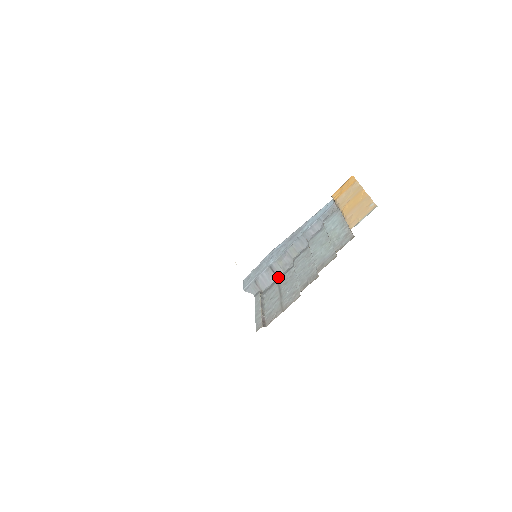
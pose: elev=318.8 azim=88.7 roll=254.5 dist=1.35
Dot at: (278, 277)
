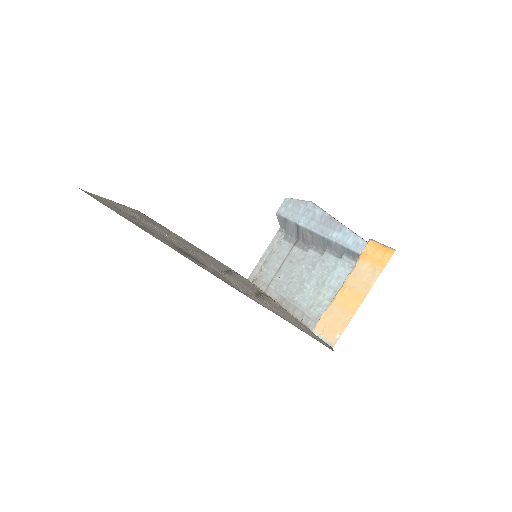
Dot at: (298, 239)
